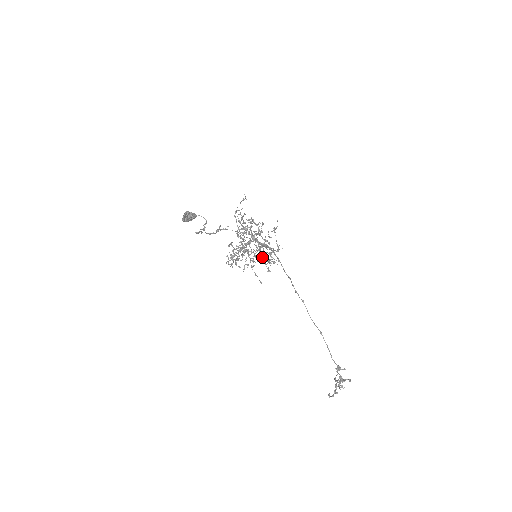
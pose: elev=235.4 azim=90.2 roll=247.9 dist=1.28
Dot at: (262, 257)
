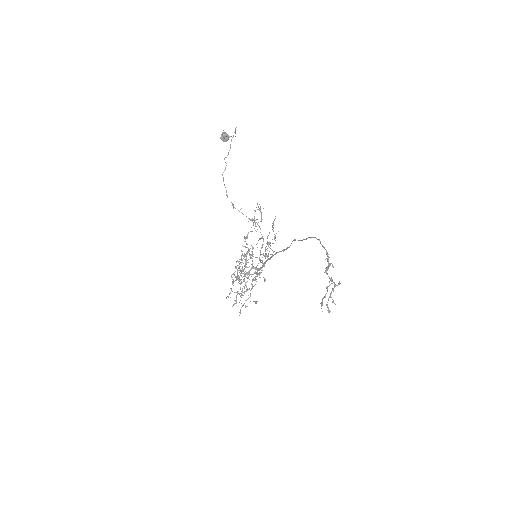
Dot at: occluded
